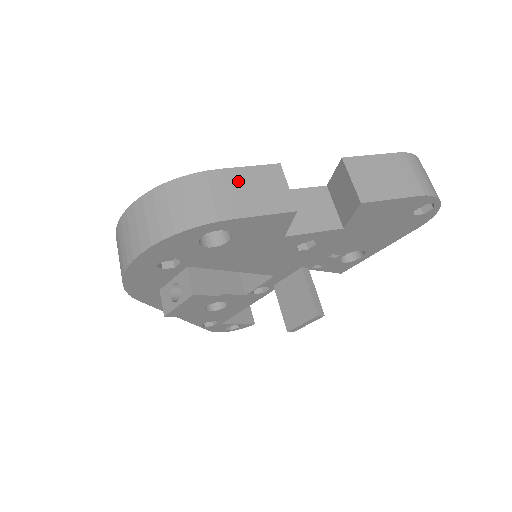
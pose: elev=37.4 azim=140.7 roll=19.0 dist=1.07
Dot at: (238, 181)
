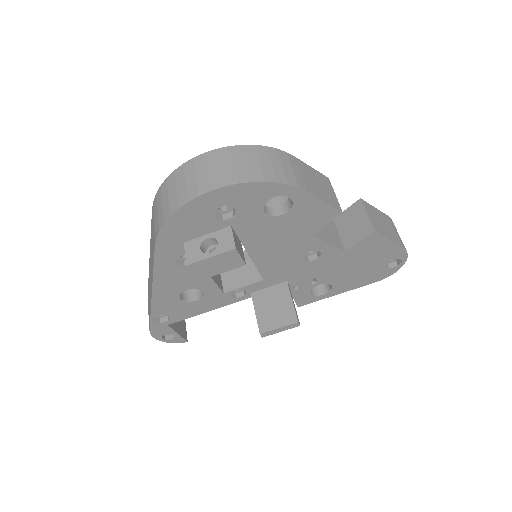
Dot at: (307, 171)
